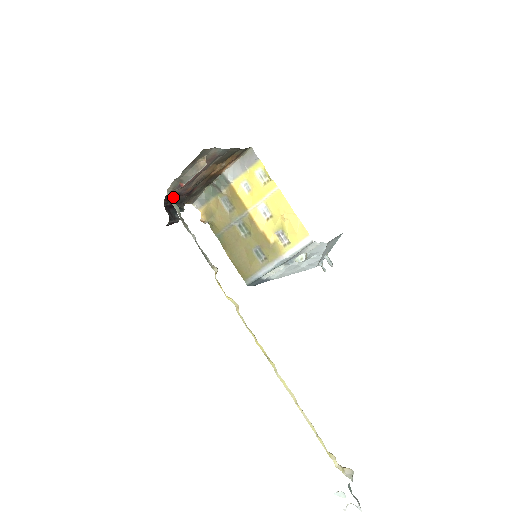
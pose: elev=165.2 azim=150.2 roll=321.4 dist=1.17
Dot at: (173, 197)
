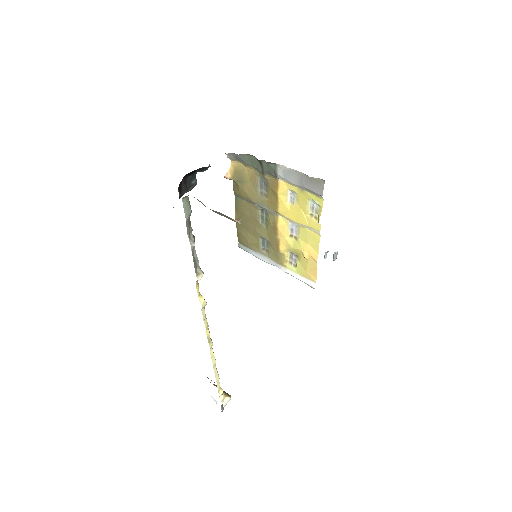
Dot at: occluded
